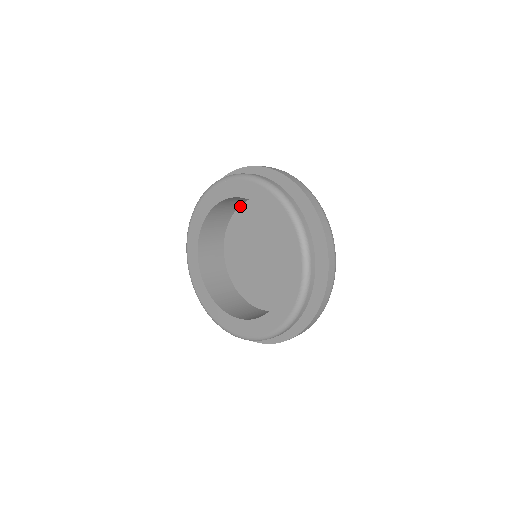
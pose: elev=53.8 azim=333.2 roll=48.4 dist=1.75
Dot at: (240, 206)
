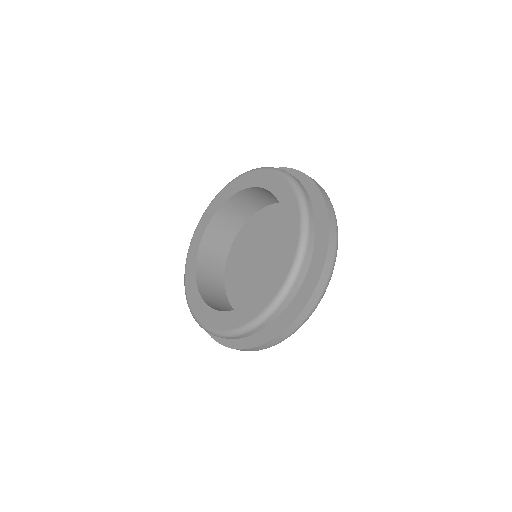
Dot at: (265, 207)
